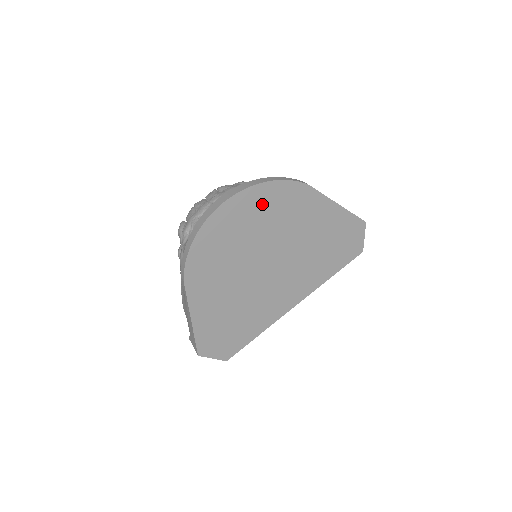
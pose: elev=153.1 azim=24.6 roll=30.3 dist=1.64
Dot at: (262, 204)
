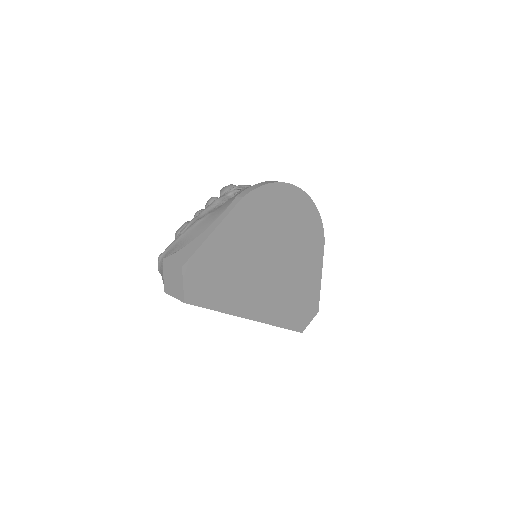
Dot at: (306, 218)
